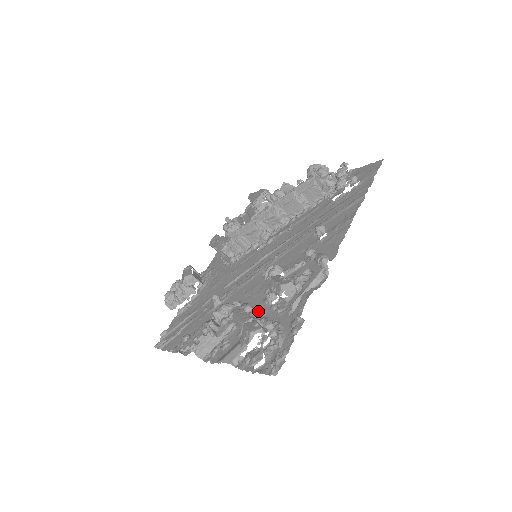
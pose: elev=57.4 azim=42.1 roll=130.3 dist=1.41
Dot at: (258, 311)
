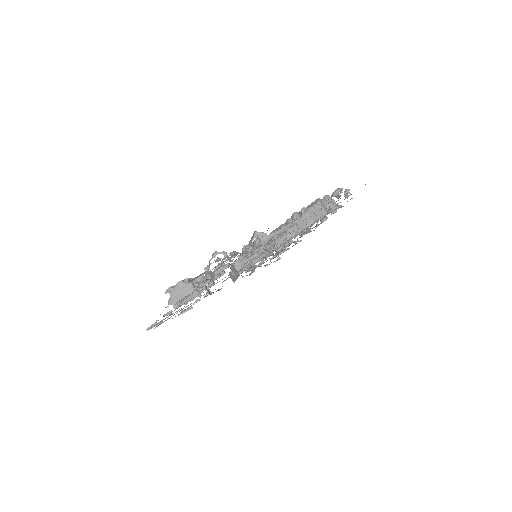
Dot at: occluded
